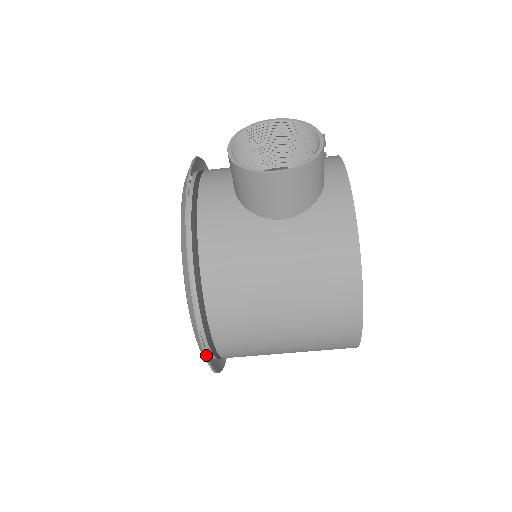
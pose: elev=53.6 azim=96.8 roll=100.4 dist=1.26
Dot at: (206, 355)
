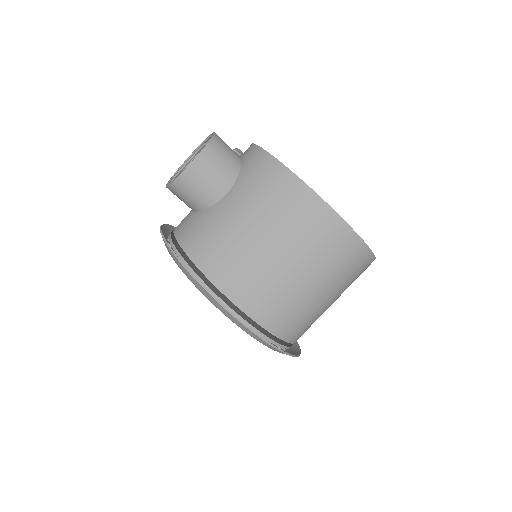
Dot at: (245, 325)
